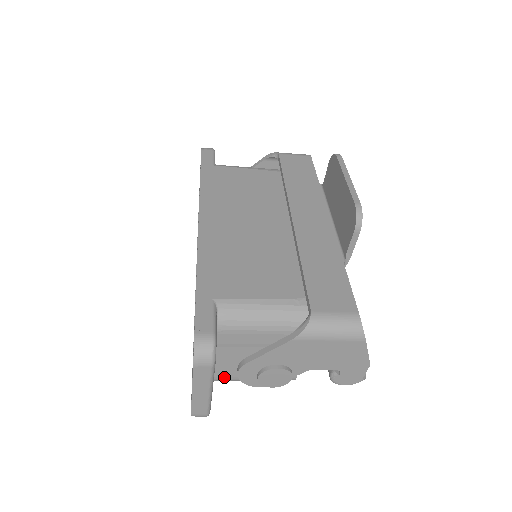
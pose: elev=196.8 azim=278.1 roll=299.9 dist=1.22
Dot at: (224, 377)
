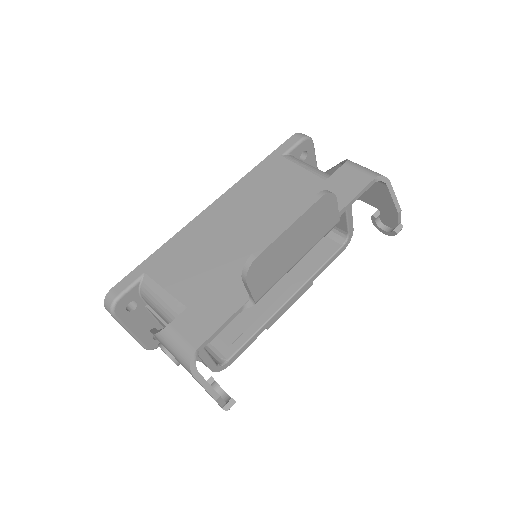
Dot at: occluded
